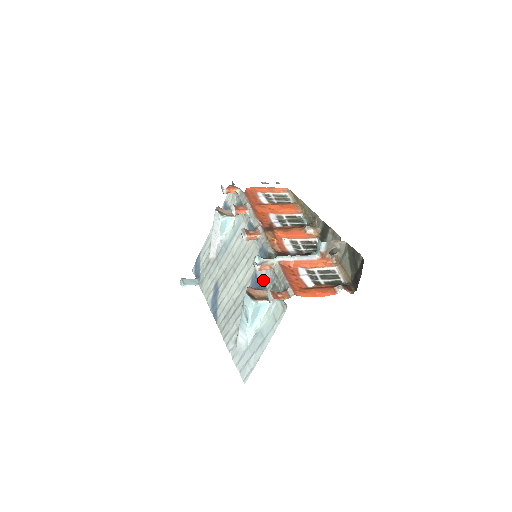
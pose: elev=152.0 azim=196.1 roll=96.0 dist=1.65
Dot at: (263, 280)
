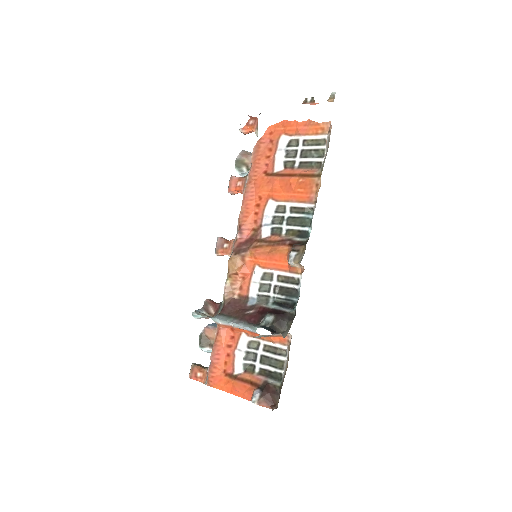
Dot at: occluded
